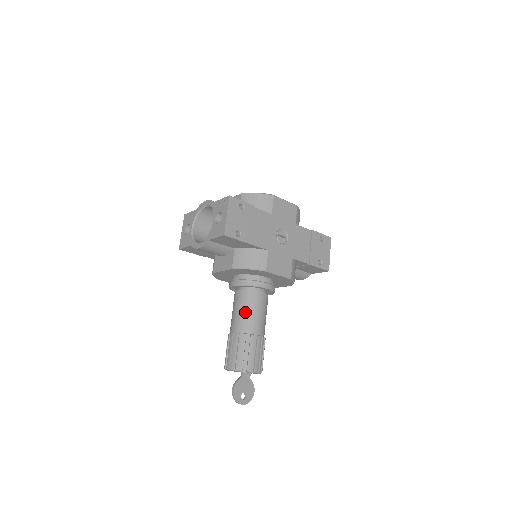
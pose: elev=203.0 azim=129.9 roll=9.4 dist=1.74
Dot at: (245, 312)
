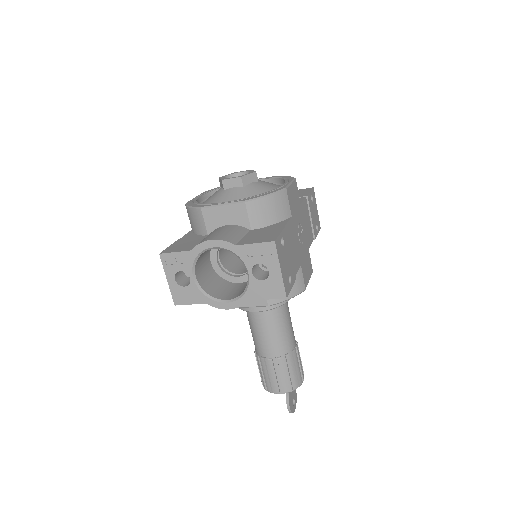
Dot at: (279, 333)
